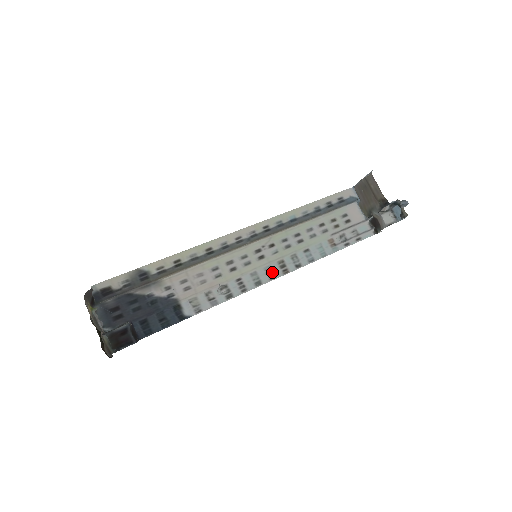
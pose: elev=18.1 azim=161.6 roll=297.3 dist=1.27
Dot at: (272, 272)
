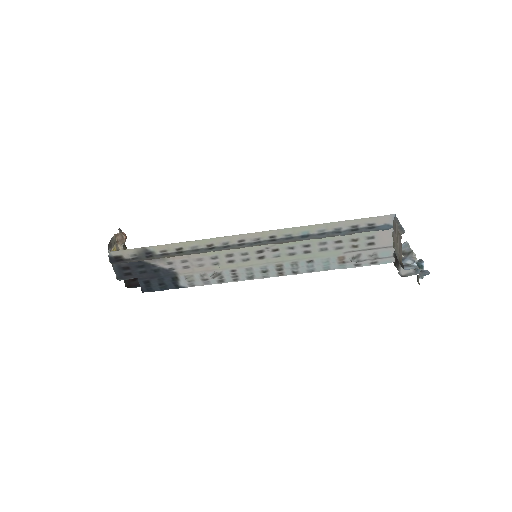
Dot at: (267, 271)
